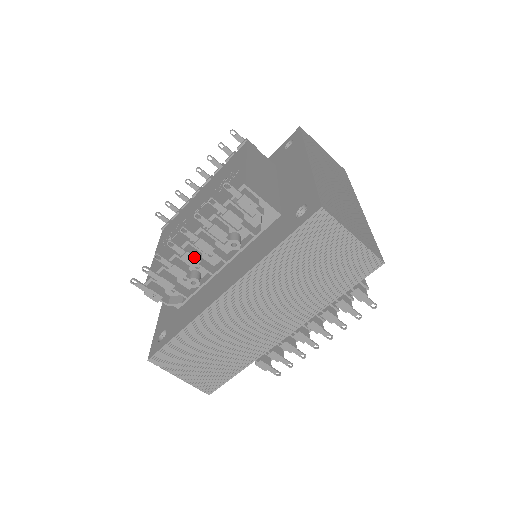
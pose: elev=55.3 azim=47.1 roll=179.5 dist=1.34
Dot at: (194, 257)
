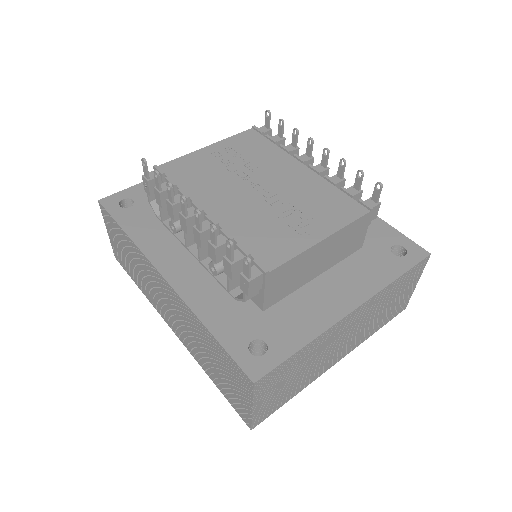
Dot at: (186, 227)
